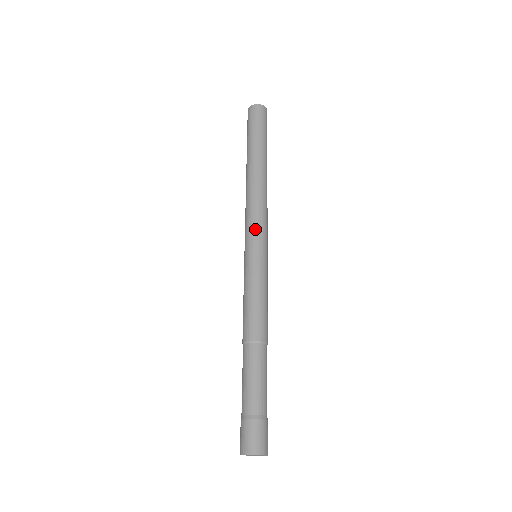
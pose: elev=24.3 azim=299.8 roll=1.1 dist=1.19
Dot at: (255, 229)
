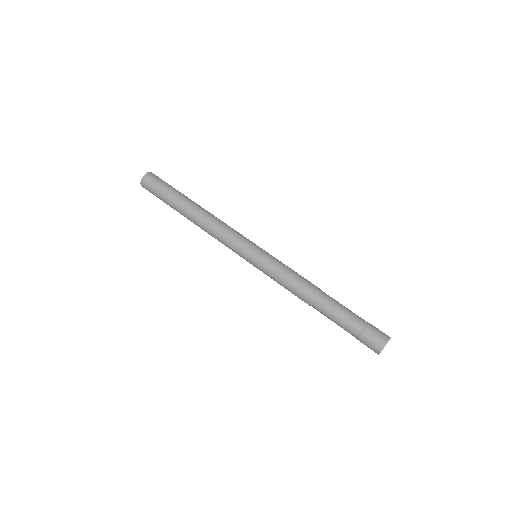
Dot at: (235, 249)
